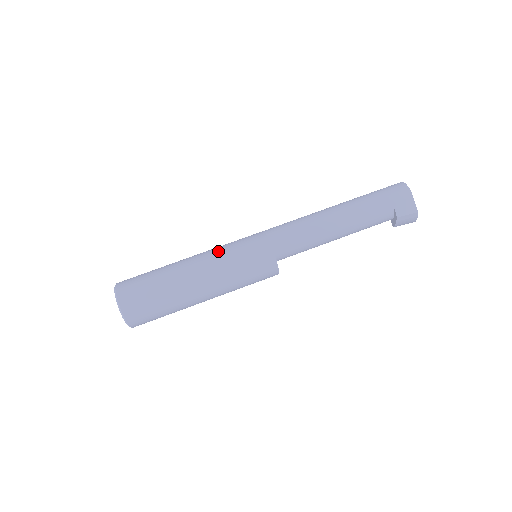
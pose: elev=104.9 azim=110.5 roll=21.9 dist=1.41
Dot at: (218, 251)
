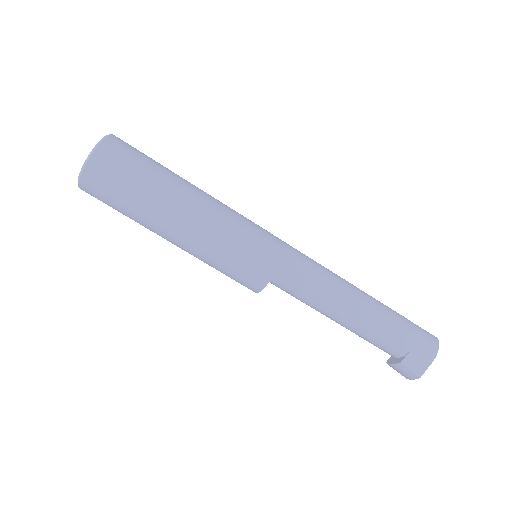
Dot at: (231, 216)
